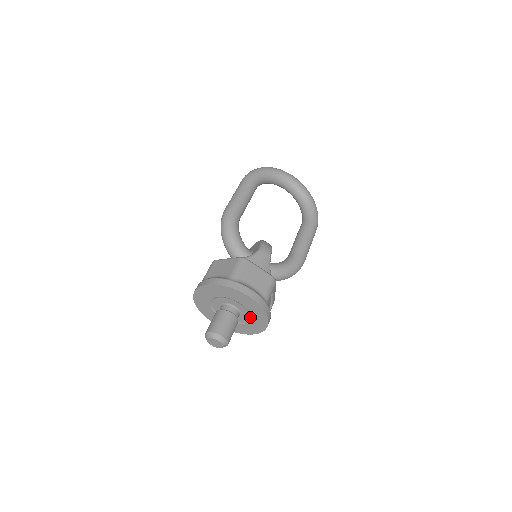
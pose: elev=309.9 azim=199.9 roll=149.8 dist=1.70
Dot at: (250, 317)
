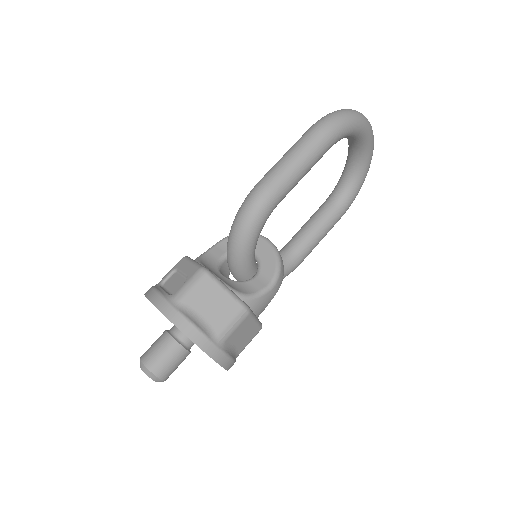
Dot at: occluded
